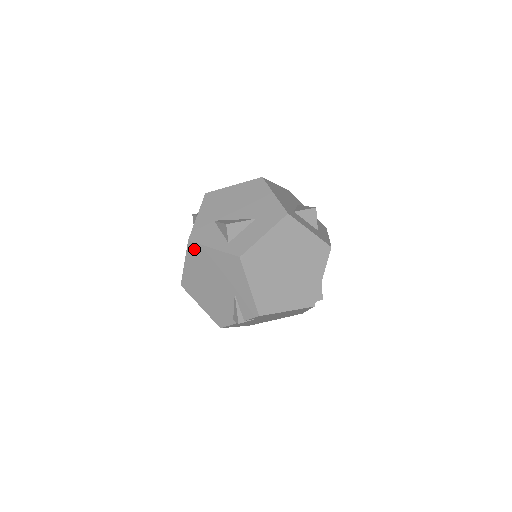
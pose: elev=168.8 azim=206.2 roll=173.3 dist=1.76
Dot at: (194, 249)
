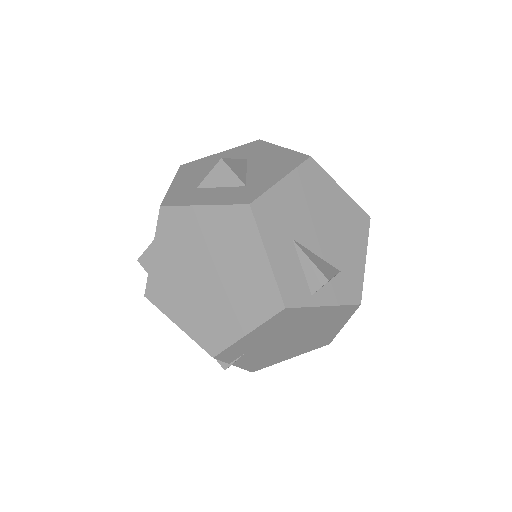
Dot at: occluded
